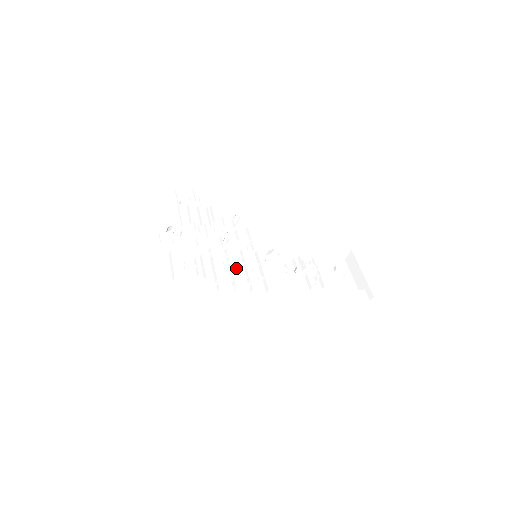
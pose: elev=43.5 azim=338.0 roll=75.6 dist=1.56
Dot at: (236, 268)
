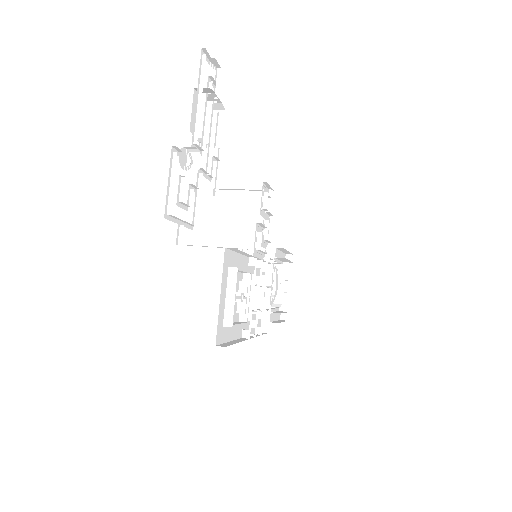
Dot at: occluded
